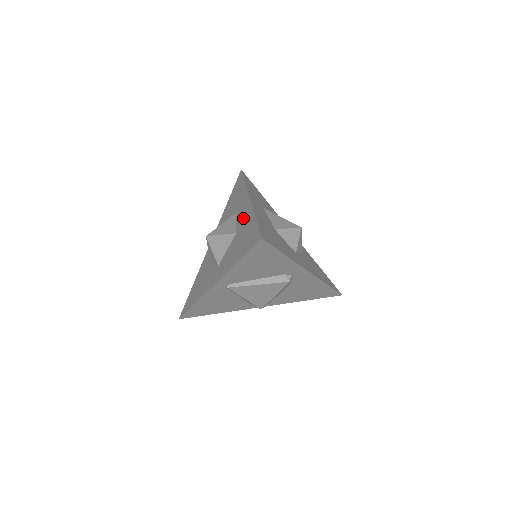
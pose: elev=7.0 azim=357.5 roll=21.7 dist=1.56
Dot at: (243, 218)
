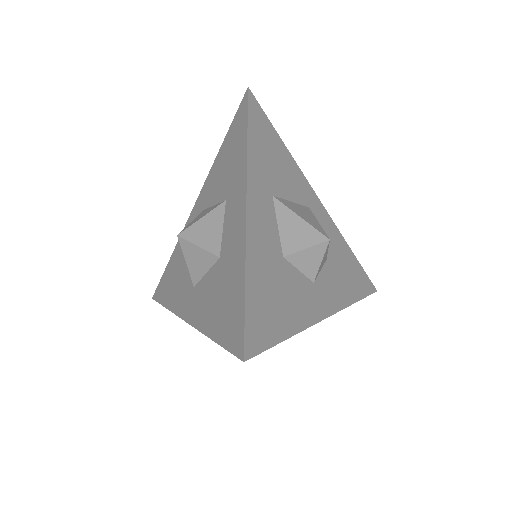
Dot at: (231, 239)
